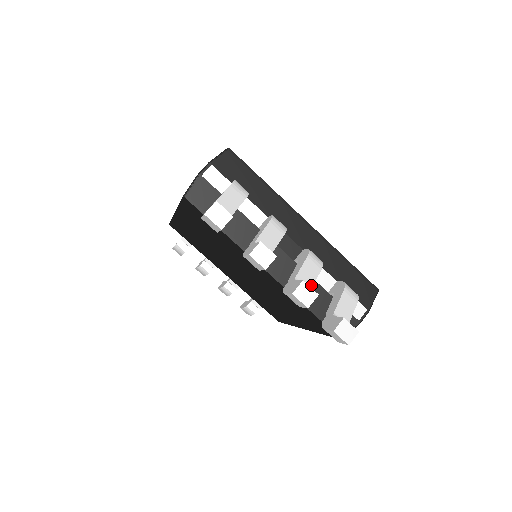
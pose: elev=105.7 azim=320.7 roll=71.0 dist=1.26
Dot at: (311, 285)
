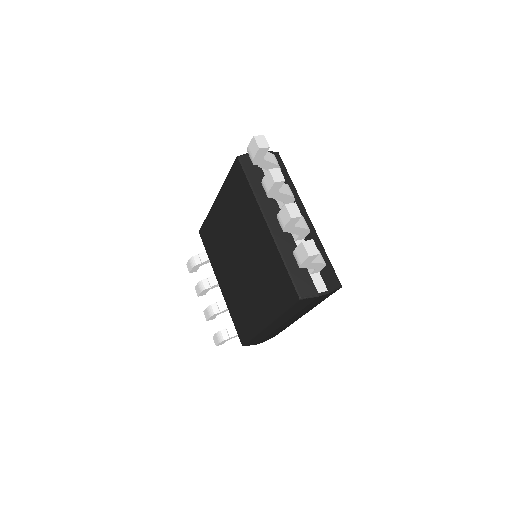
Dot at: (297, 226)
